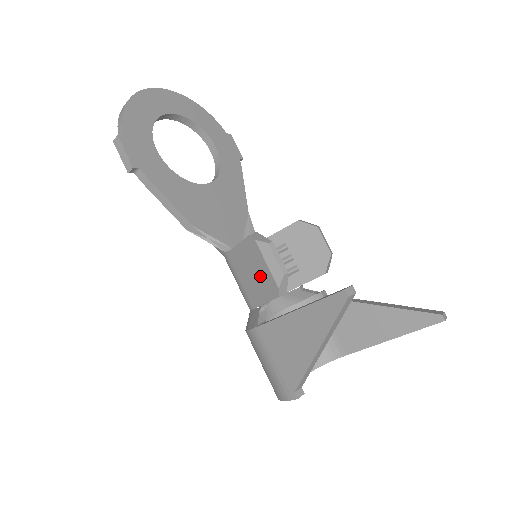
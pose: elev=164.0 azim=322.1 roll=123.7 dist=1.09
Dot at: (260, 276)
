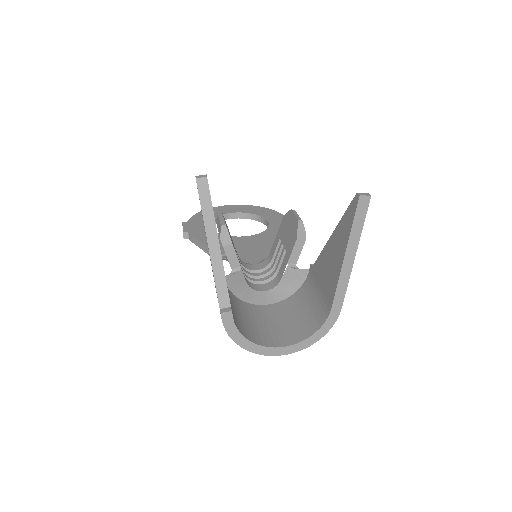
Dot at: occluded
